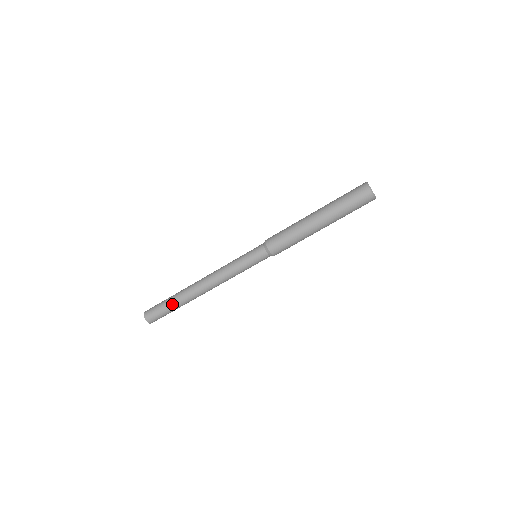
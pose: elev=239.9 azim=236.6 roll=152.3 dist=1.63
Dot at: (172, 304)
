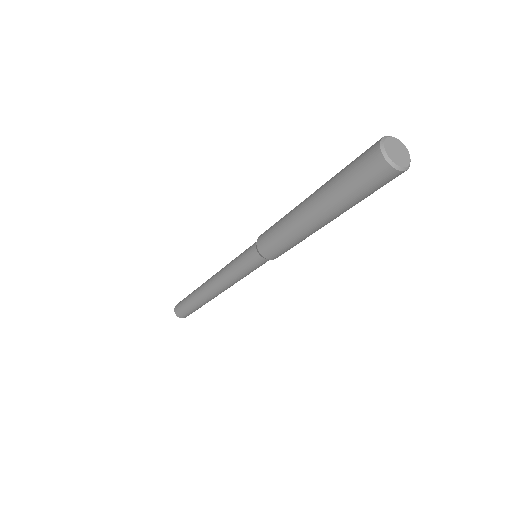
Dot at: (194, 307)
